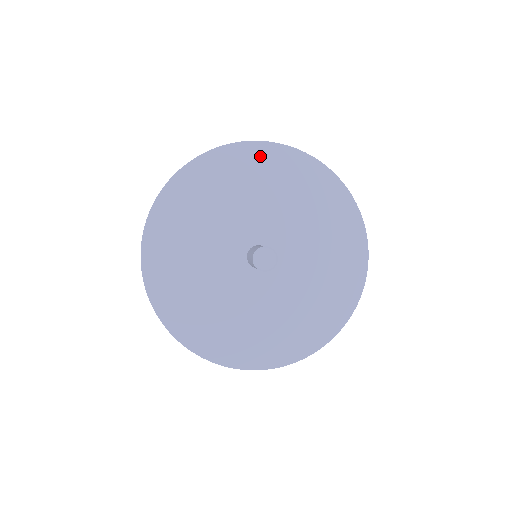
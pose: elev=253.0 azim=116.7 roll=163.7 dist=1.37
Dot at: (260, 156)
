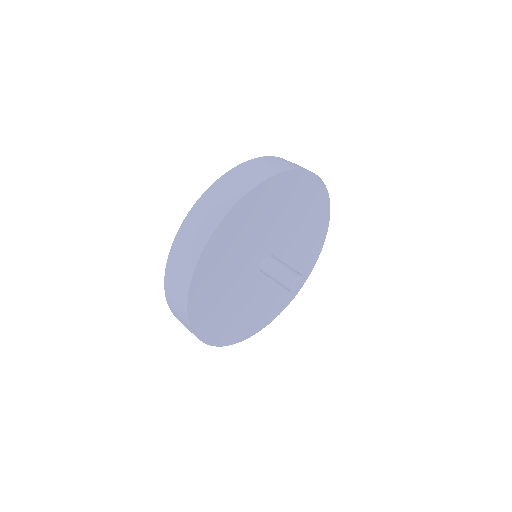
Dot at: (306, 185)
